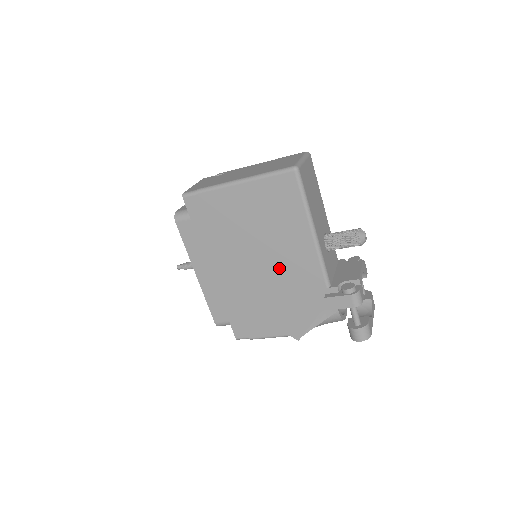
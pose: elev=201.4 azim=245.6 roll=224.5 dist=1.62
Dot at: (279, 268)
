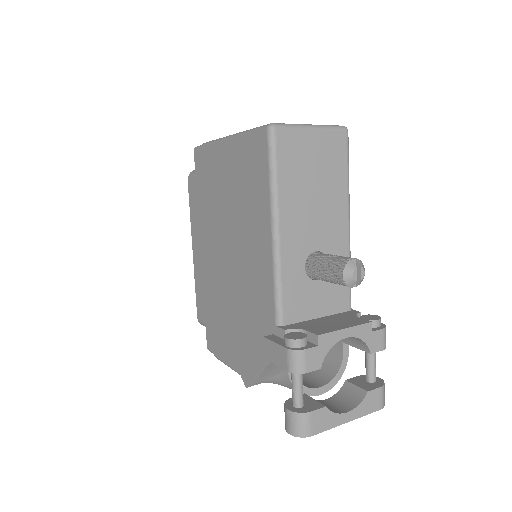
Dot at: (242, 272)
